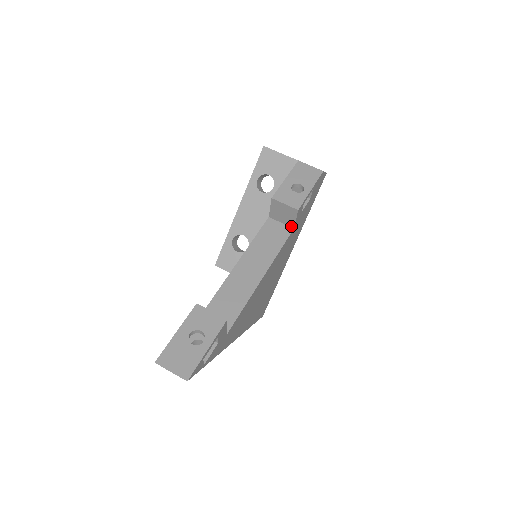
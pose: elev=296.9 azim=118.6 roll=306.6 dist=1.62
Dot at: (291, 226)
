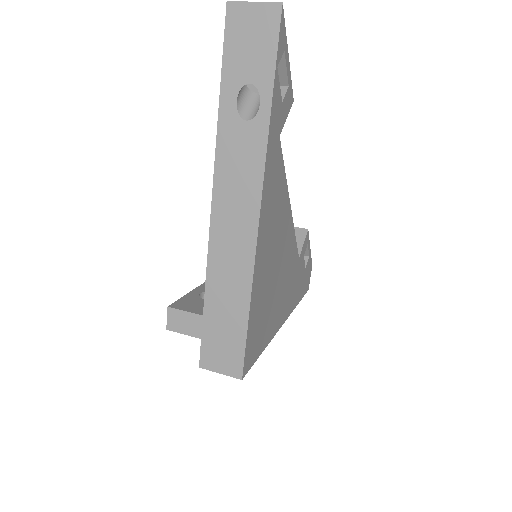
Dot at: occluded
